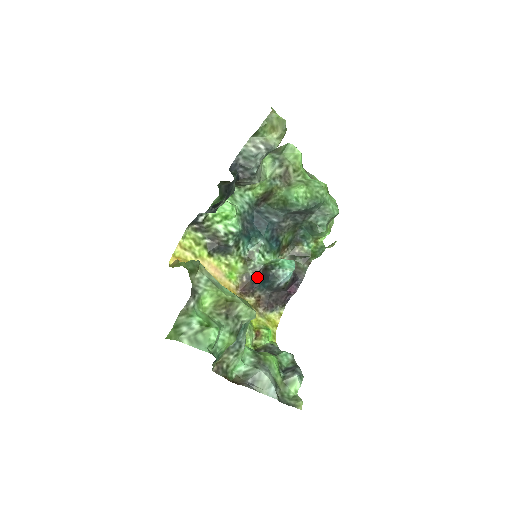
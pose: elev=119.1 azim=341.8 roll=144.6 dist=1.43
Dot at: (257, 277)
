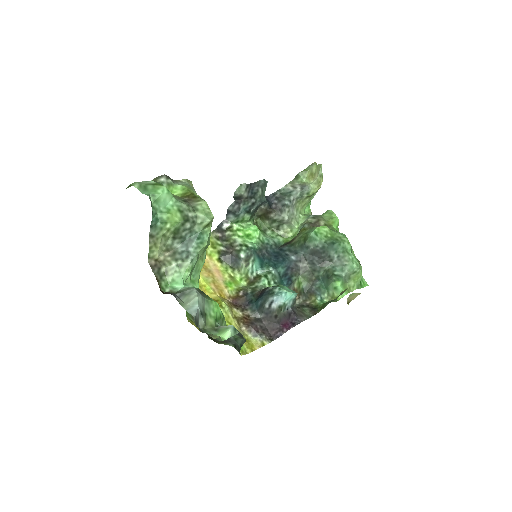
Dot at: (254, 296)
